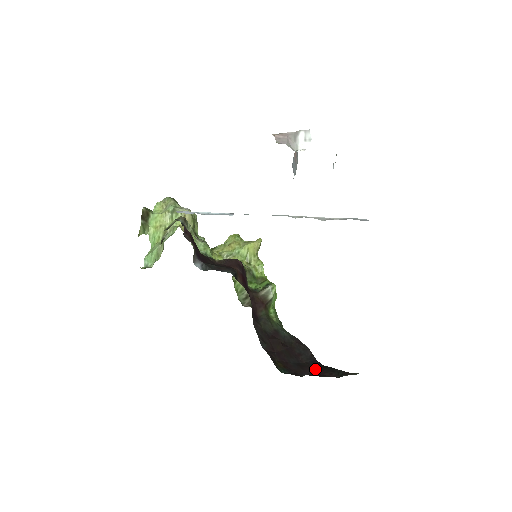
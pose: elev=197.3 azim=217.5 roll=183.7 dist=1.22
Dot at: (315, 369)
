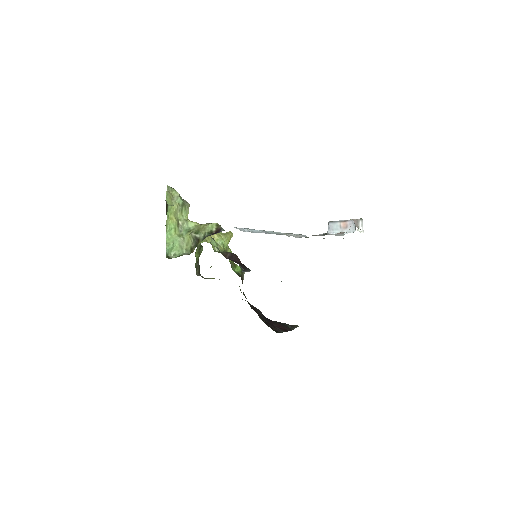
Dot at: (274, 325)
